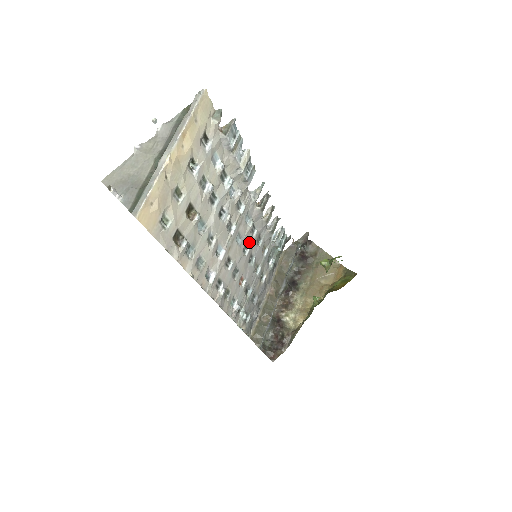
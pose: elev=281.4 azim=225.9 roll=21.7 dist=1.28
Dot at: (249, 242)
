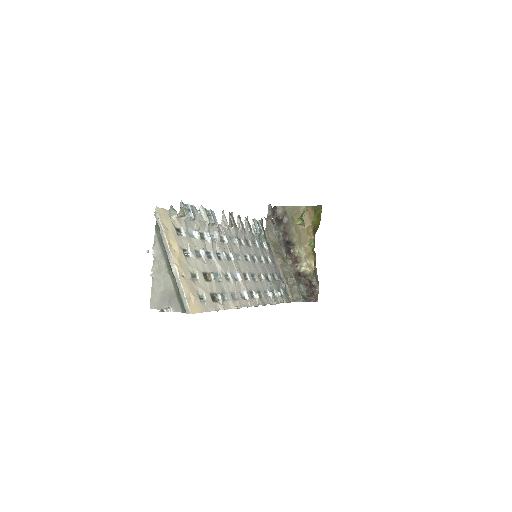
Dot at: (245, 252)
